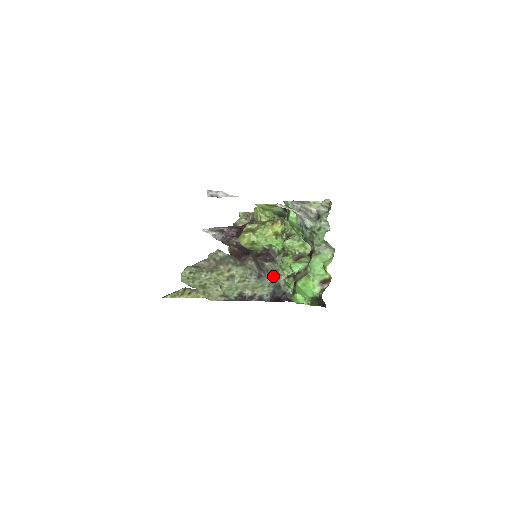
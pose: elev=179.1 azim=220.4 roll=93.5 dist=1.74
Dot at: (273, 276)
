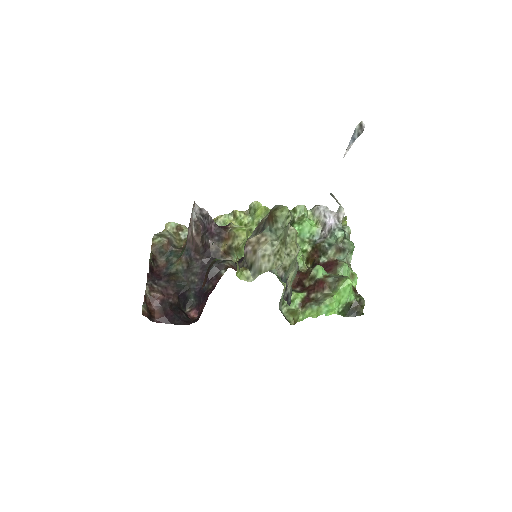
Dot at: occluded
